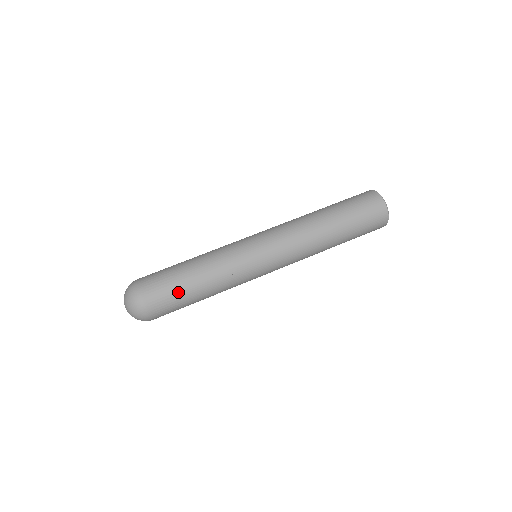
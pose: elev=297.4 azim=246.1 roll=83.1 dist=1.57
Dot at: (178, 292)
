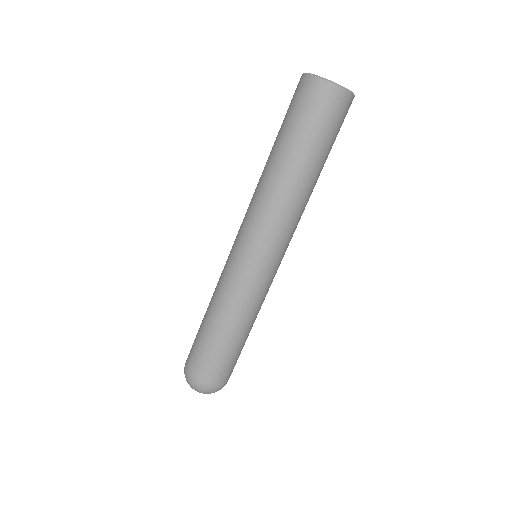
Dot at: (239, 354)
